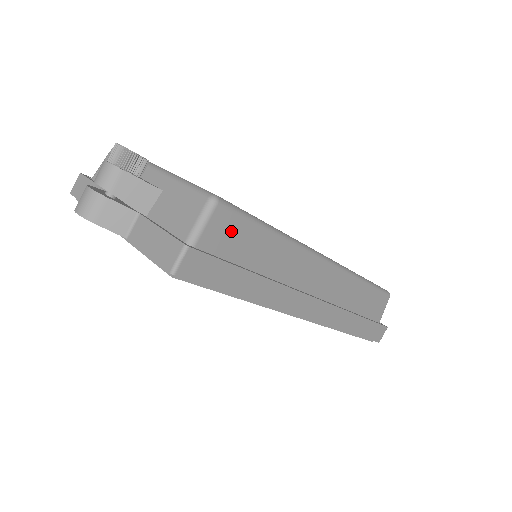
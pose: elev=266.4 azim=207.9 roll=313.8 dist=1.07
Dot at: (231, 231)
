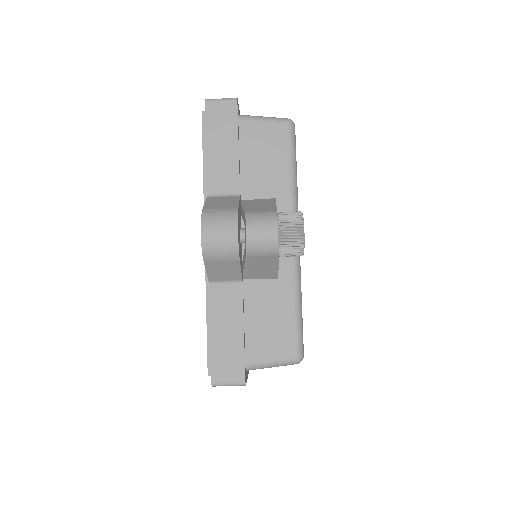
Dot at: occluded
